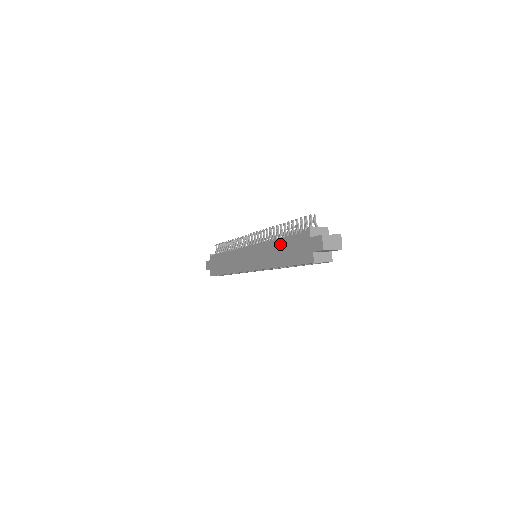
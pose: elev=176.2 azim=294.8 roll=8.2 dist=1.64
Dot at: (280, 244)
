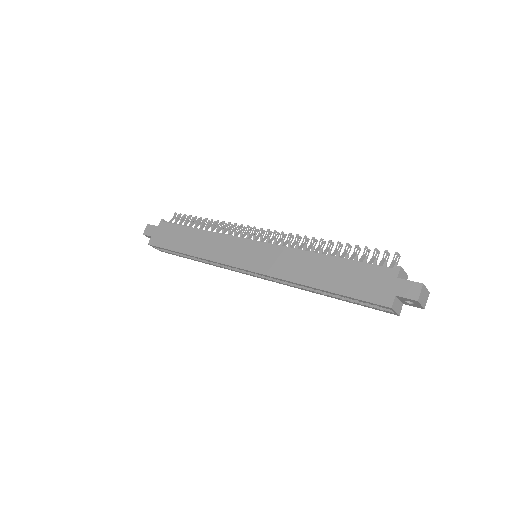
Dot at: (329, 263)
